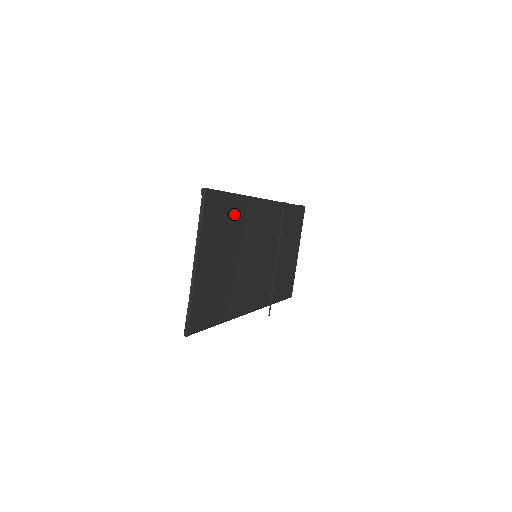
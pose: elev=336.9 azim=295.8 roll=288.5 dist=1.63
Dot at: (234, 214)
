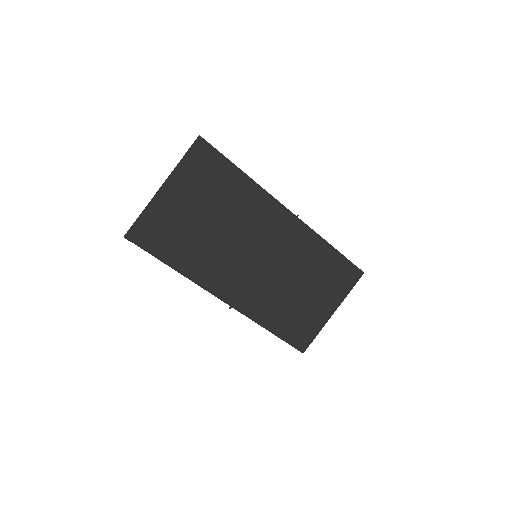
Dot at: (231, 185)
